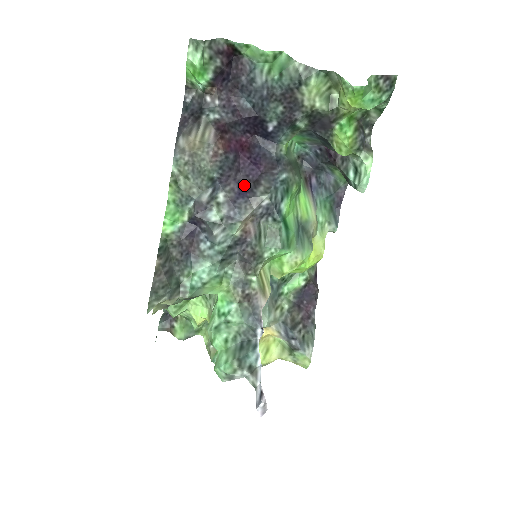
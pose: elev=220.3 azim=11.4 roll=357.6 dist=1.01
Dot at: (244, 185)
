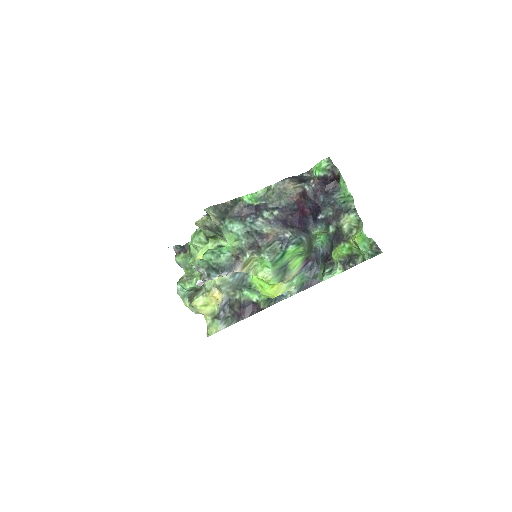
Dot at: (287, 221)
